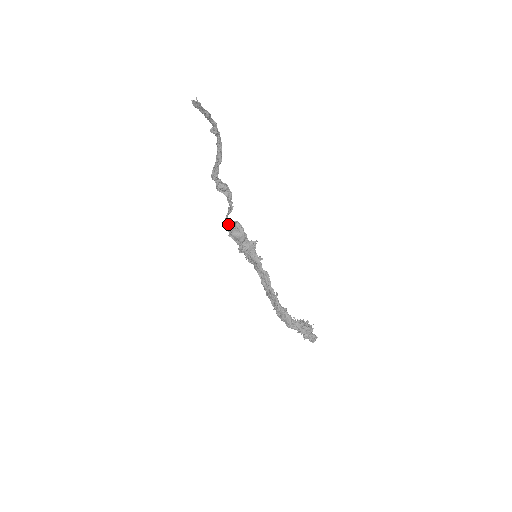
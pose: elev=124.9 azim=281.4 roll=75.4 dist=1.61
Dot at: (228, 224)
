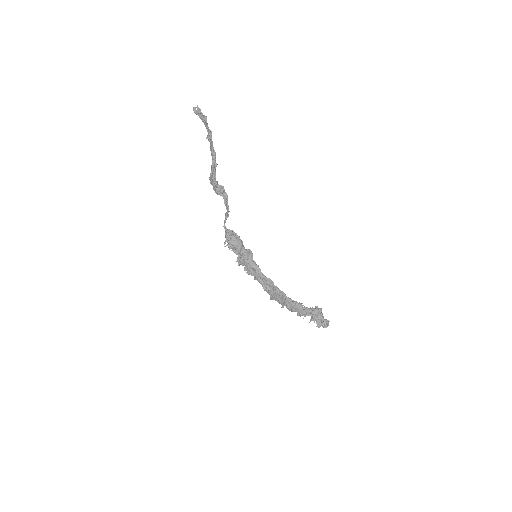
Dot at: (226, 231)
